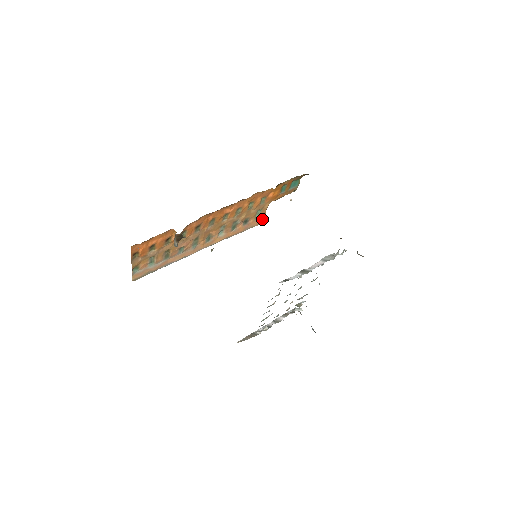
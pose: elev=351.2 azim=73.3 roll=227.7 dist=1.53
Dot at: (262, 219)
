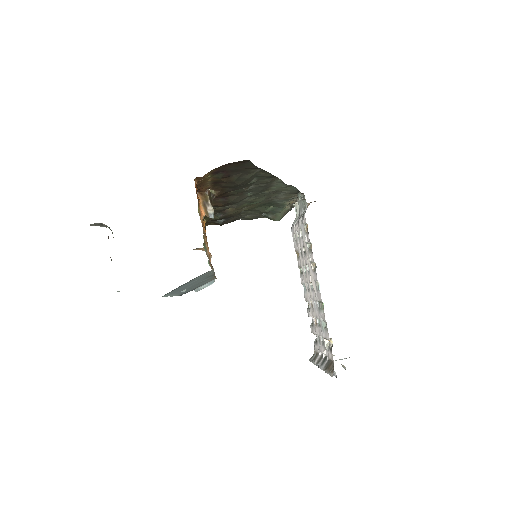
Dot at: occluded
